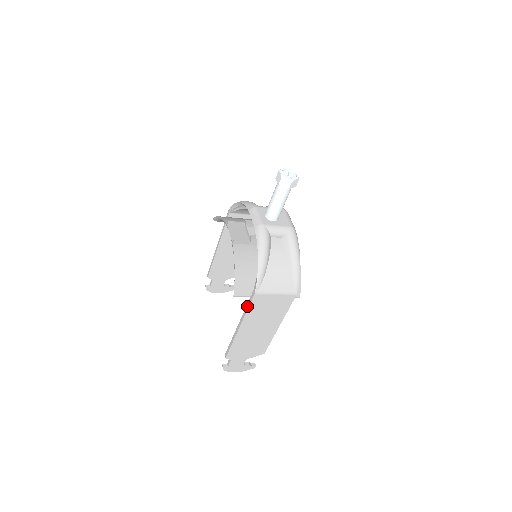
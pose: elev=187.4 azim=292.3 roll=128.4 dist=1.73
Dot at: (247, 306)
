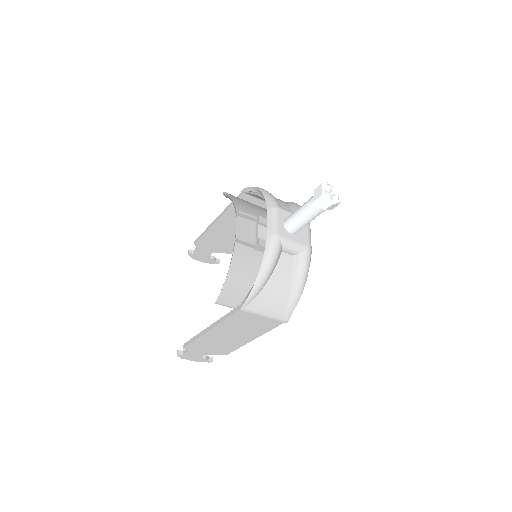
Dot at: (226, 315)
